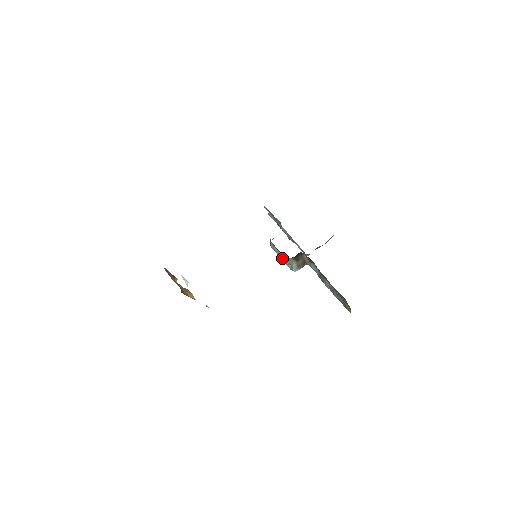
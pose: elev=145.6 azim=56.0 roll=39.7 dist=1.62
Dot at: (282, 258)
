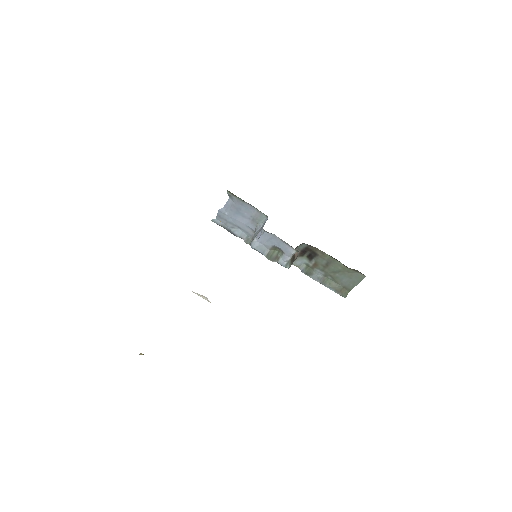
Dot at: (273, 257)
